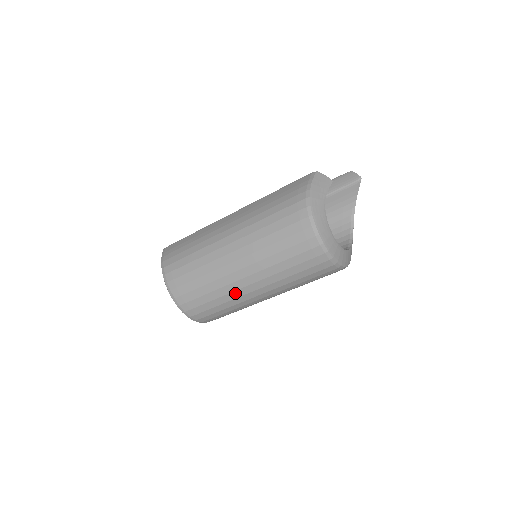
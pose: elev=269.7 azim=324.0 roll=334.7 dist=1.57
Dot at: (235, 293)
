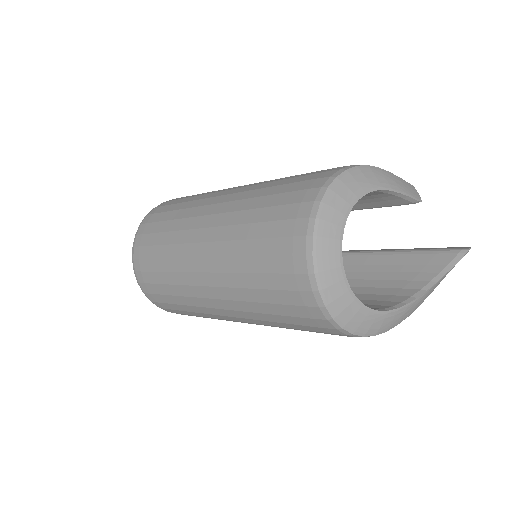
Dot at: (186, 234)
